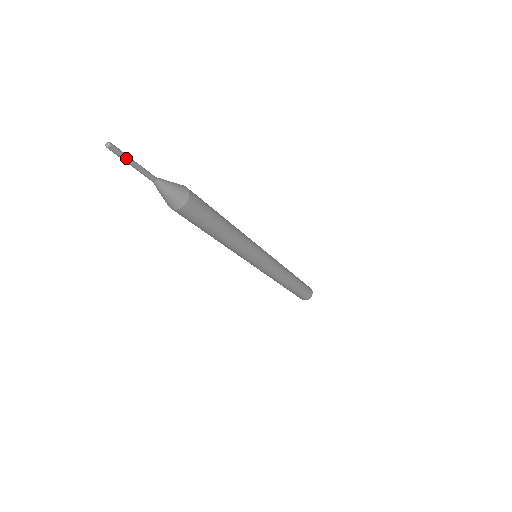
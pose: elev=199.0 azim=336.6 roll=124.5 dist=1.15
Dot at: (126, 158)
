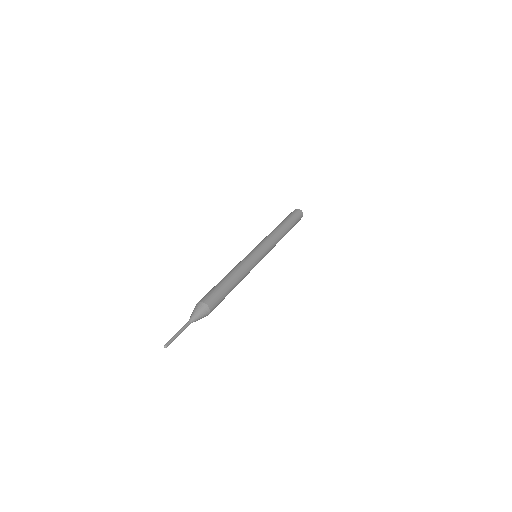
Dot at: occluded
